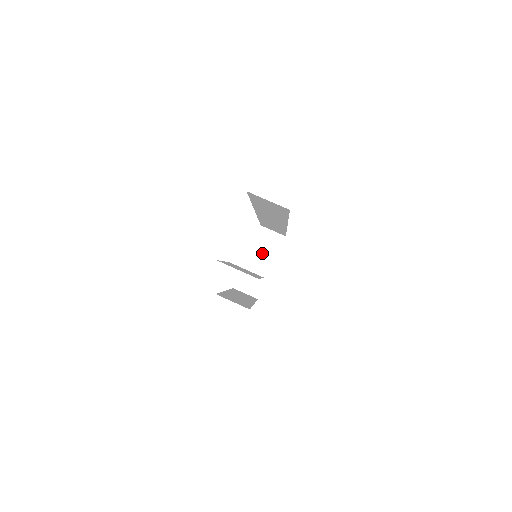
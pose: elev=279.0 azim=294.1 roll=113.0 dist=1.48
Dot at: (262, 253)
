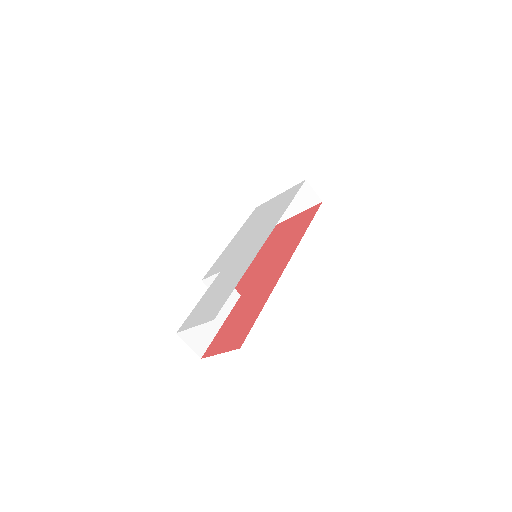
Dot at: (294, 200)
